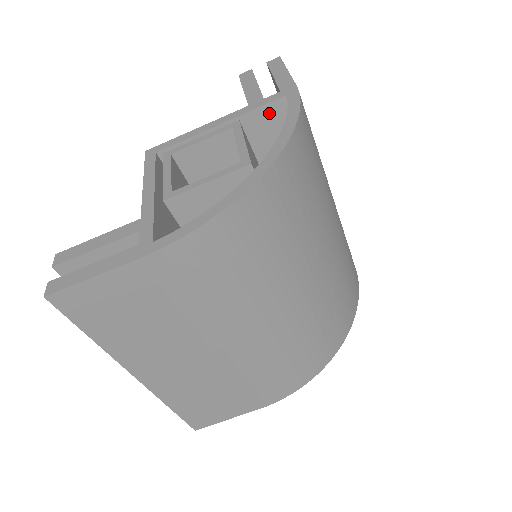
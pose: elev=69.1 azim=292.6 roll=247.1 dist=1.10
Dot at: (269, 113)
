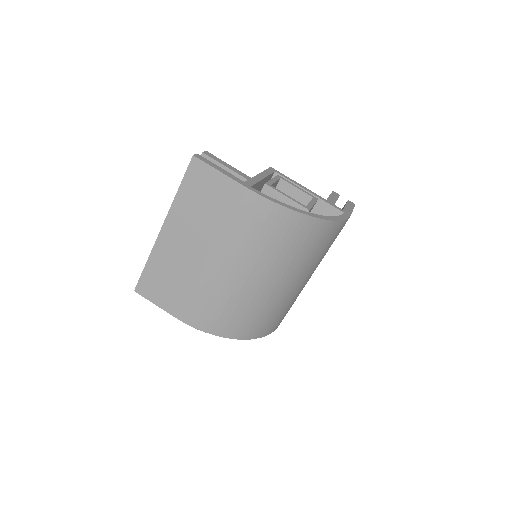
Dot at: (330, 211)
